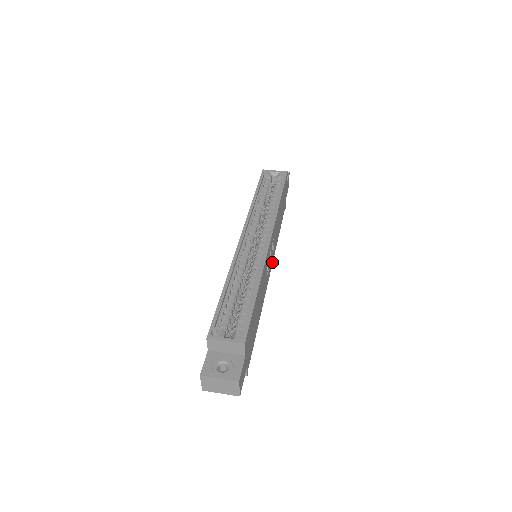
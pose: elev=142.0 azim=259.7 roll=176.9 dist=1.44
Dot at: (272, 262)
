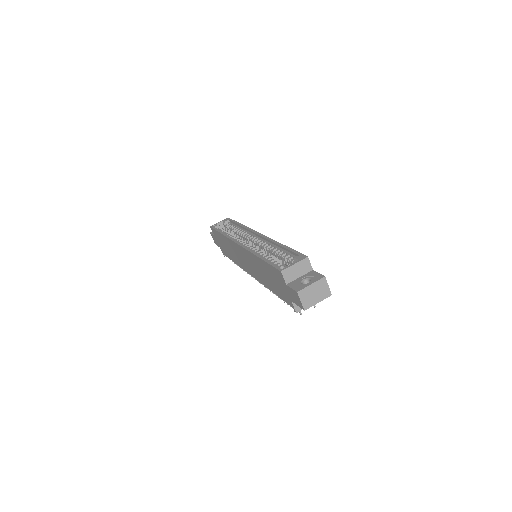
Dot at: occluded
